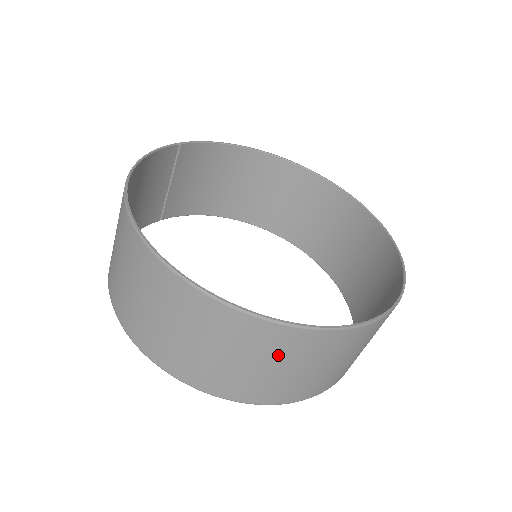
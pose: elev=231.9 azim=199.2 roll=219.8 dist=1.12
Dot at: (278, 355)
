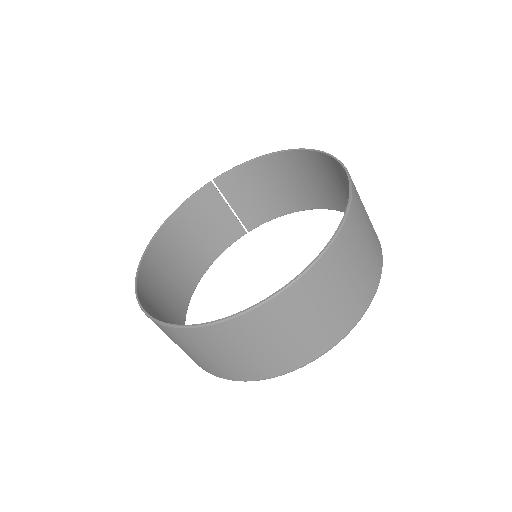
Dot at: (194, 346)
